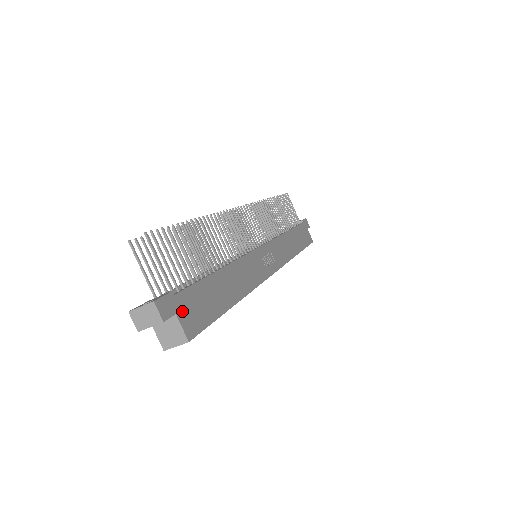
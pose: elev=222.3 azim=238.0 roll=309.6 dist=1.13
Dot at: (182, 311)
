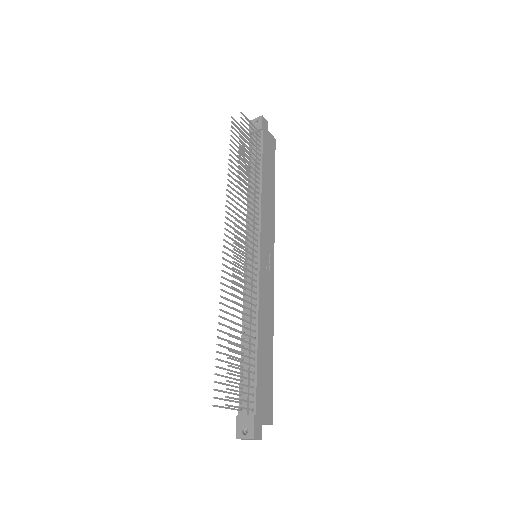
Dot at: (262, 415)
